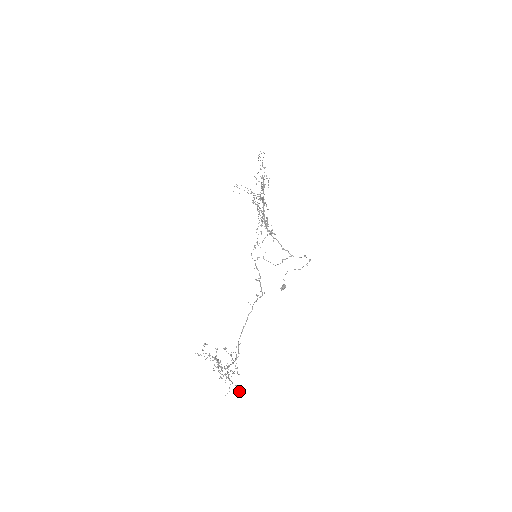
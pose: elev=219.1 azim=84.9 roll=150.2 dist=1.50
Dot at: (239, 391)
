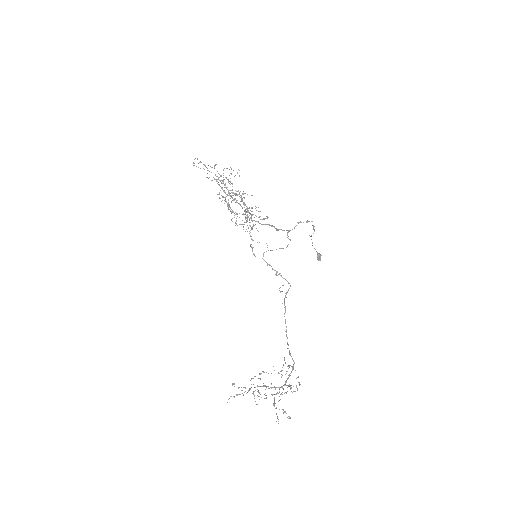
Dot at: occluded
